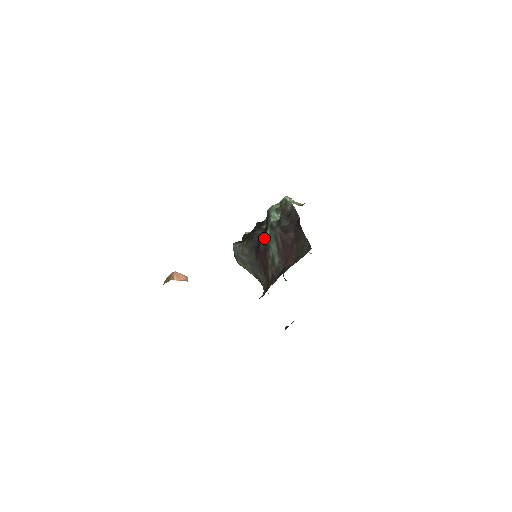
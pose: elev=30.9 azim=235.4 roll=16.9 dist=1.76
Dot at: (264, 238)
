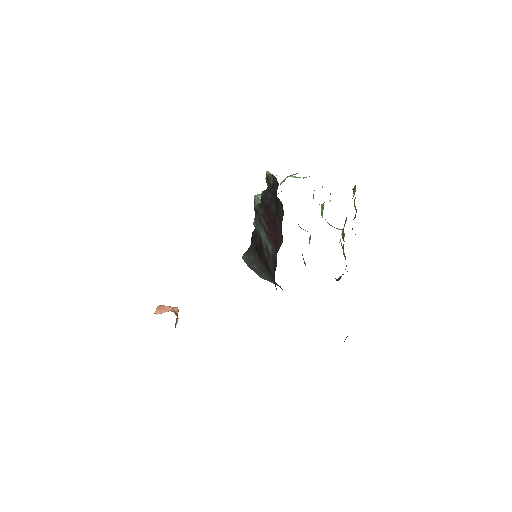
Dot at: (256, 230)
